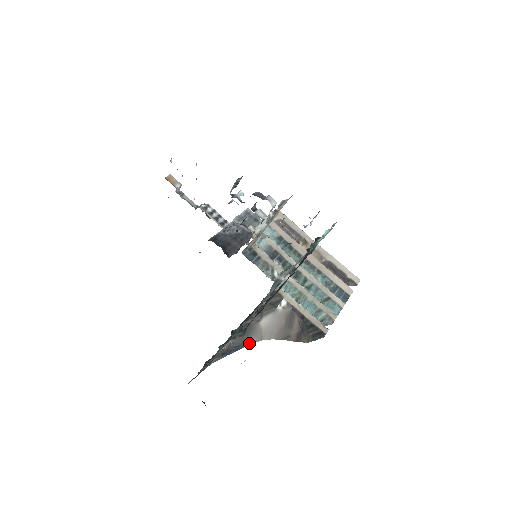
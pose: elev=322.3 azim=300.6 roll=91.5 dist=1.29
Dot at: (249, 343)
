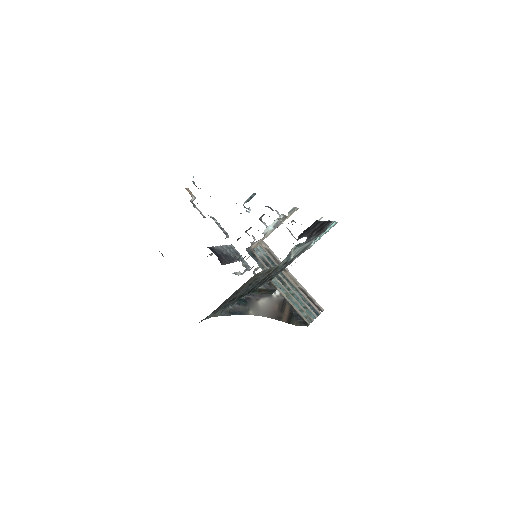
Dot at: (249, 314)
